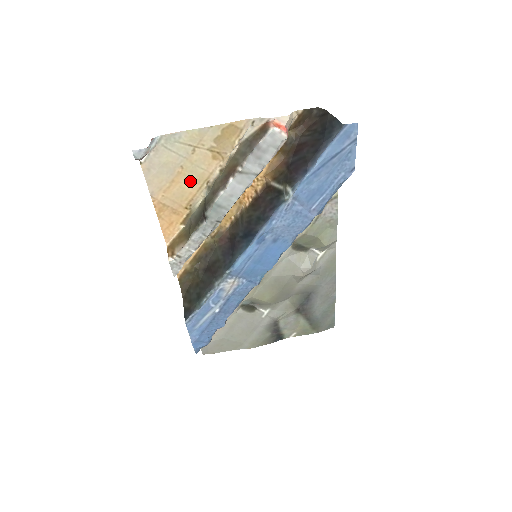
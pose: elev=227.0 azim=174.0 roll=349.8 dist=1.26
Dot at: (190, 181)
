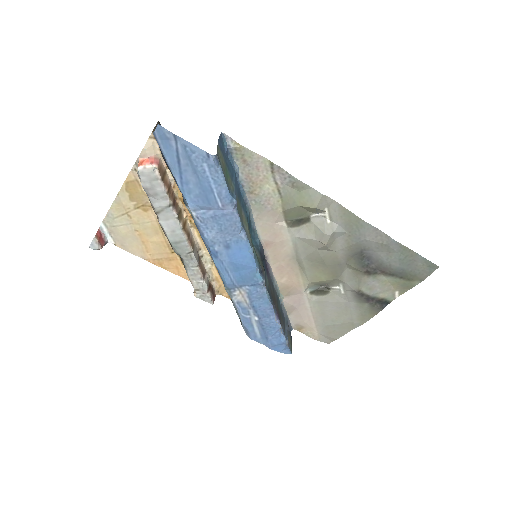
Dot at: (152, 235)
